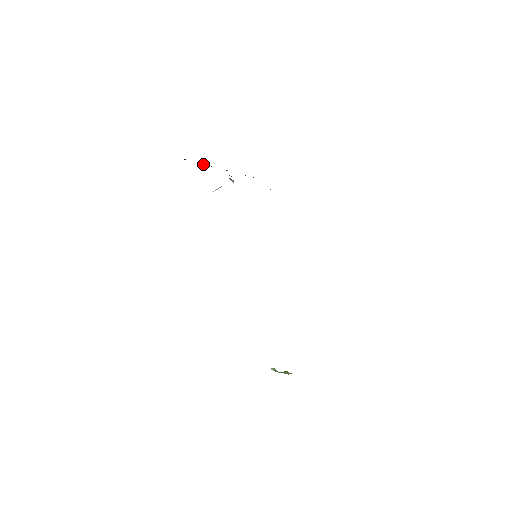
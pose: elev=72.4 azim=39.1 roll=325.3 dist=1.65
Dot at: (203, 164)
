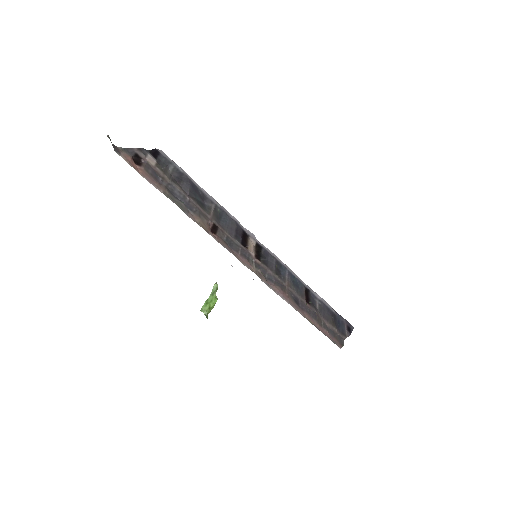
Dot at: occluded
